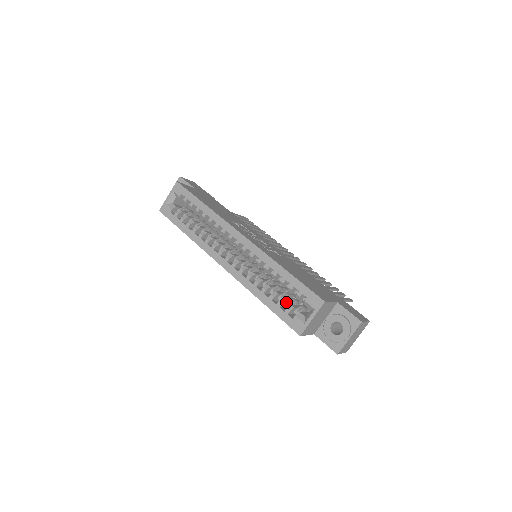
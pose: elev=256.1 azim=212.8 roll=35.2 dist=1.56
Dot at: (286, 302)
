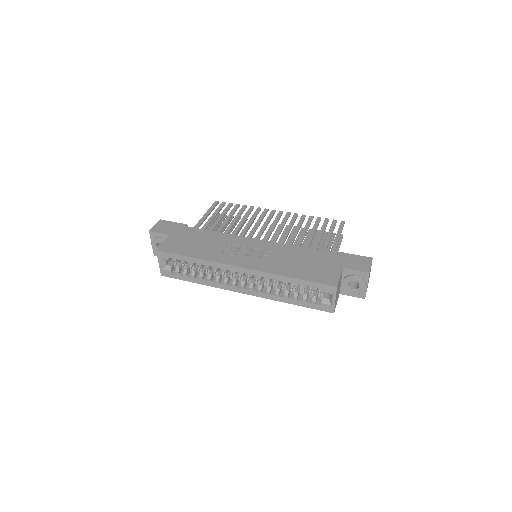
Dot at: (307, 294)
